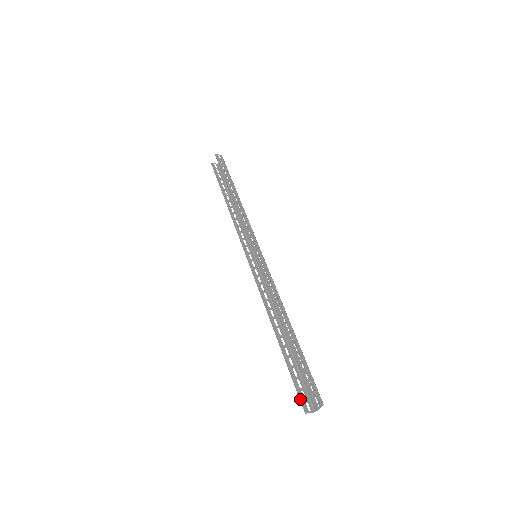
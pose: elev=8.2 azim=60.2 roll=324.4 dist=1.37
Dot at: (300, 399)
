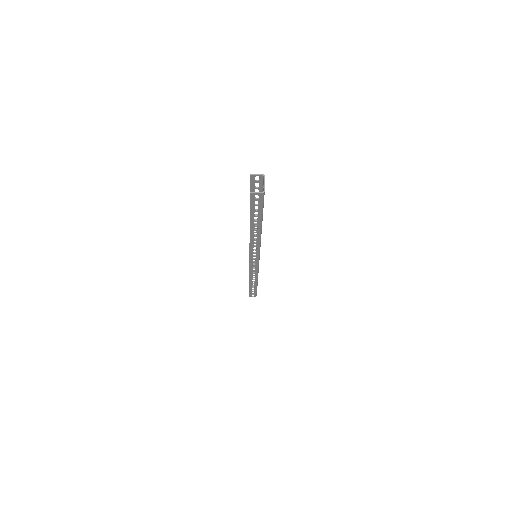
Dot at: occluded
